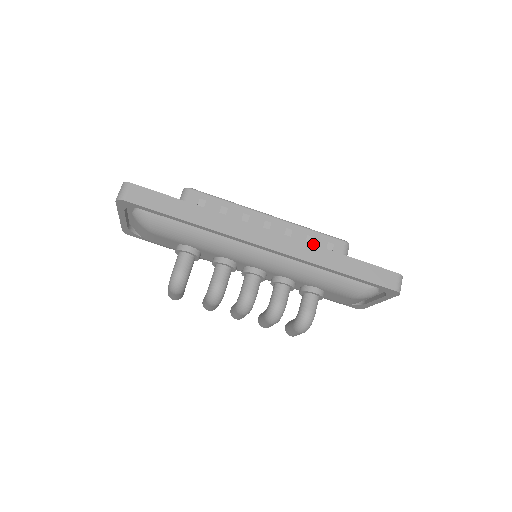
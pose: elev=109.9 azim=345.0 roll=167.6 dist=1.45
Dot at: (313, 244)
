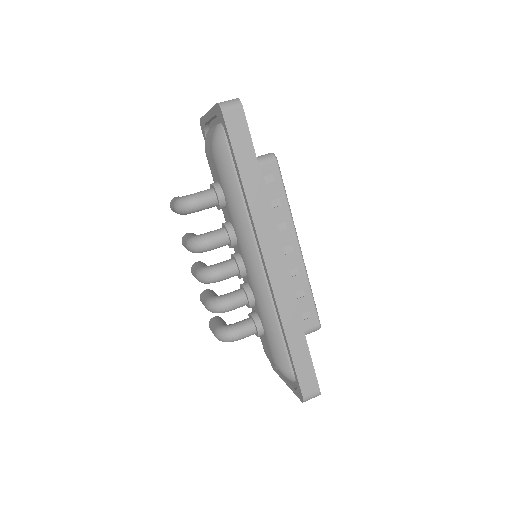
Dot at: (299, 300)
